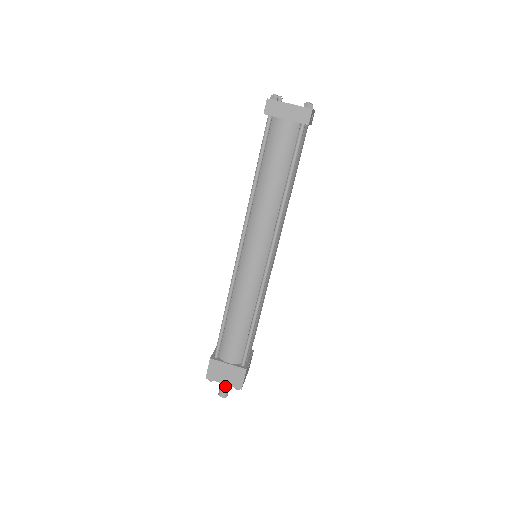
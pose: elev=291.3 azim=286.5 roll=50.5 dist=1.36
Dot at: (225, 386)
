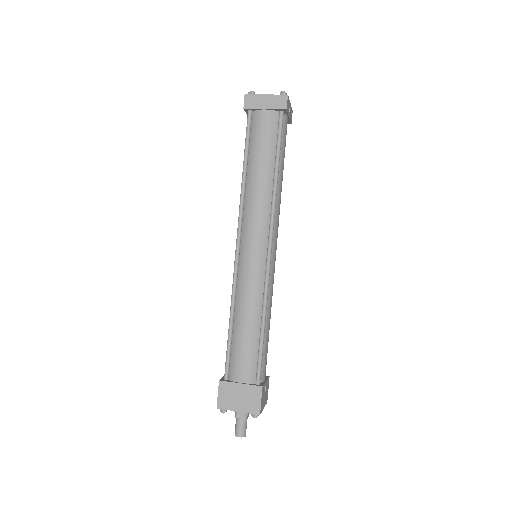
Dot at: (241, 421)
